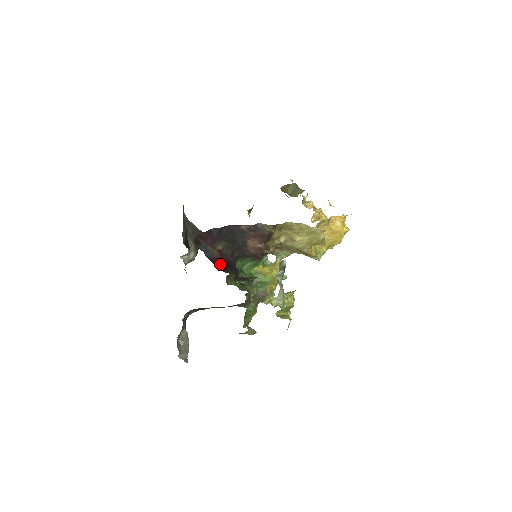
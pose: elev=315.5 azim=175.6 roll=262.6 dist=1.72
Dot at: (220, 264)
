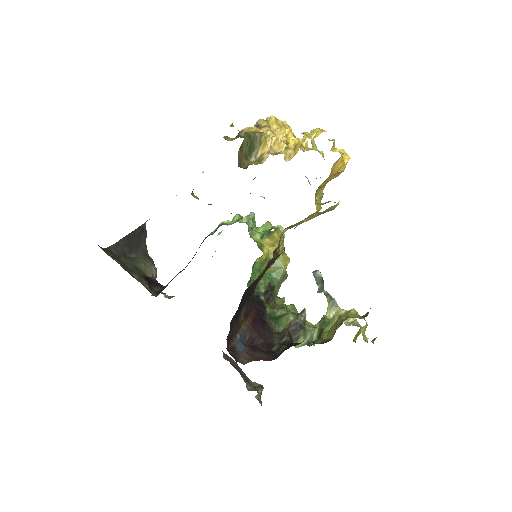
Dot at: (259, 334)
